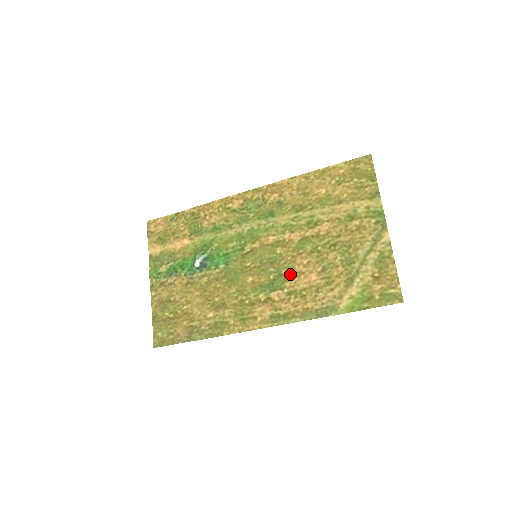
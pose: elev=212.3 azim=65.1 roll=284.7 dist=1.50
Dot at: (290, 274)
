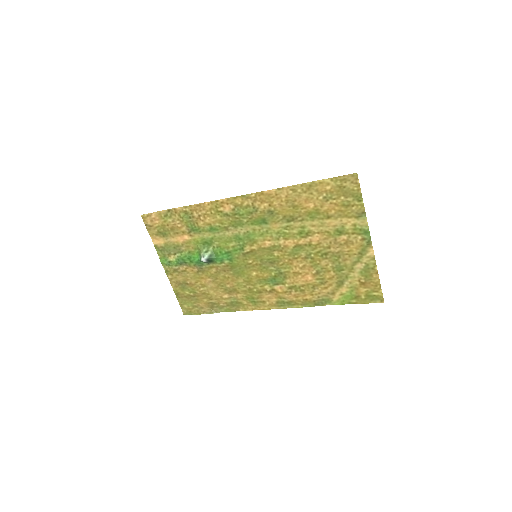
Dot at: (289, 273)
